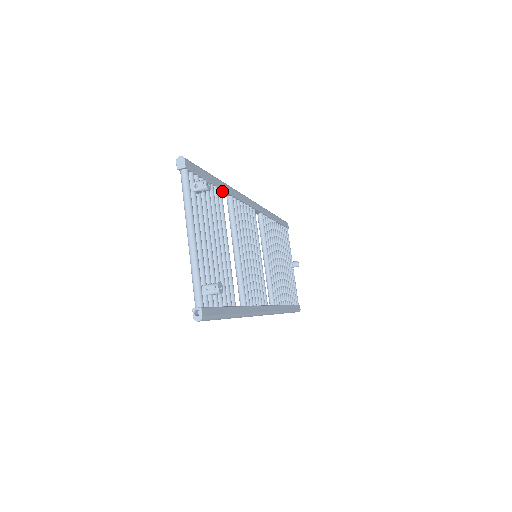
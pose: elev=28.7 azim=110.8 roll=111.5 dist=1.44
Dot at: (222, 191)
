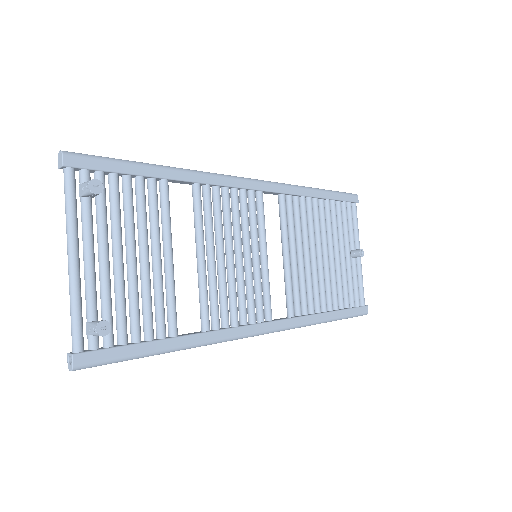
Dot at: (173, 180)
